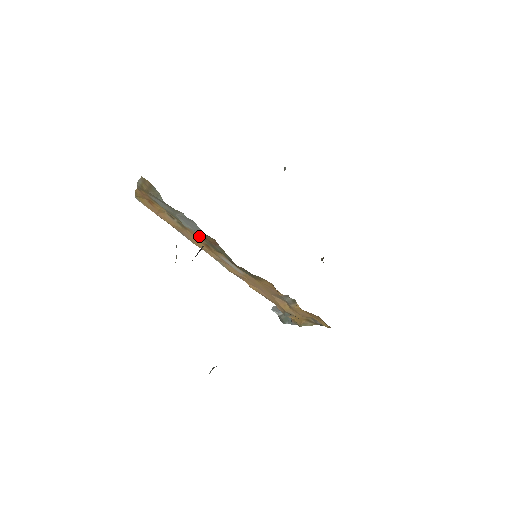
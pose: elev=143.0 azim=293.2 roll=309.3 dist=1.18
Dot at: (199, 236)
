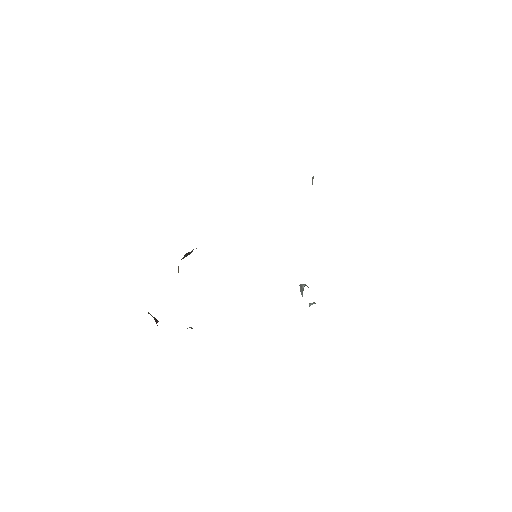
Dot at: occluded
